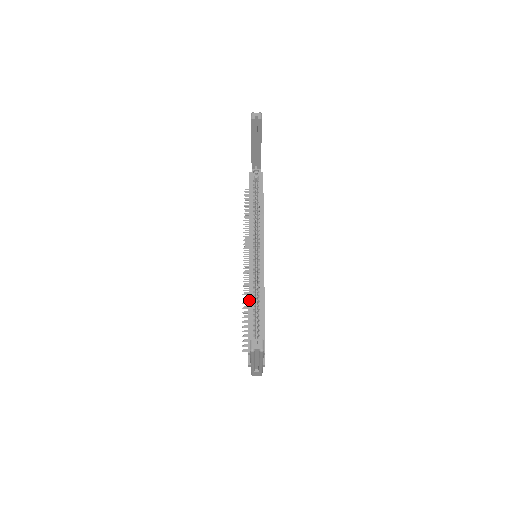
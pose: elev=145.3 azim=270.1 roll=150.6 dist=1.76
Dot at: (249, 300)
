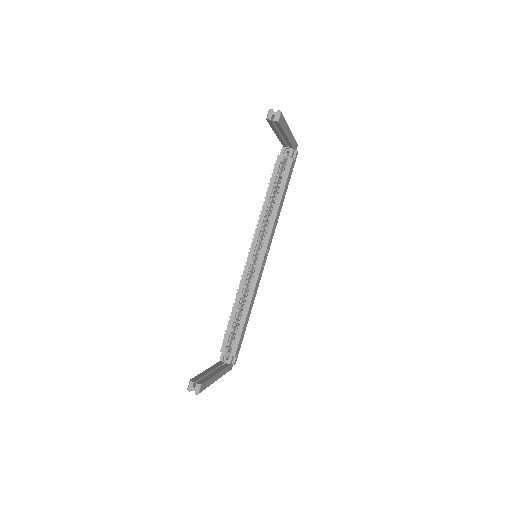
Dot at: (235, 301)
